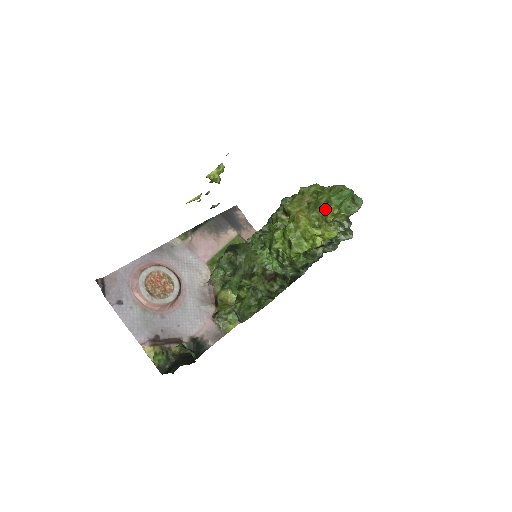
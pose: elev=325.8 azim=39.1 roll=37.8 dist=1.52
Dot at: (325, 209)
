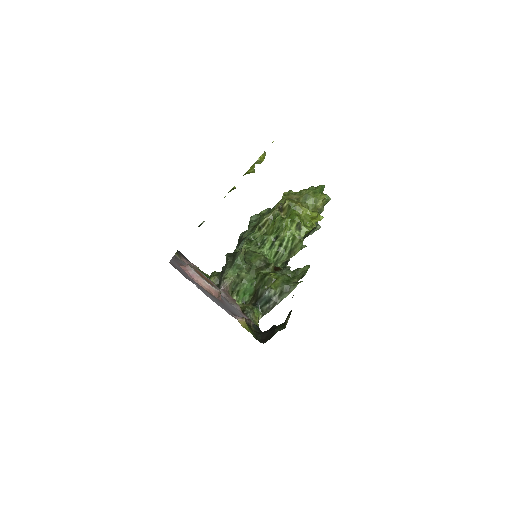
Dot at: (316, 197)
